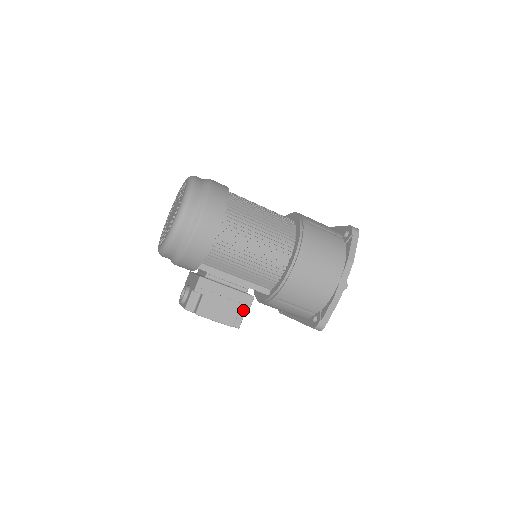
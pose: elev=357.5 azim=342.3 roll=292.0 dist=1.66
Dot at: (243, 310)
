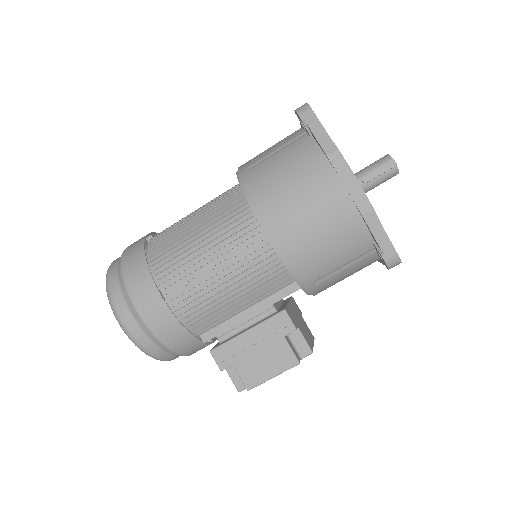
Dot at: (295, 331)
